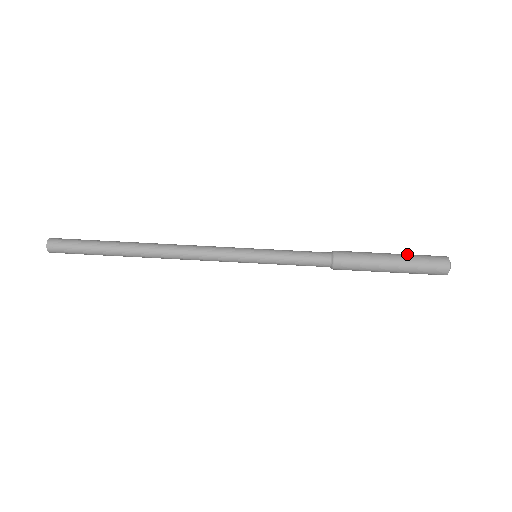
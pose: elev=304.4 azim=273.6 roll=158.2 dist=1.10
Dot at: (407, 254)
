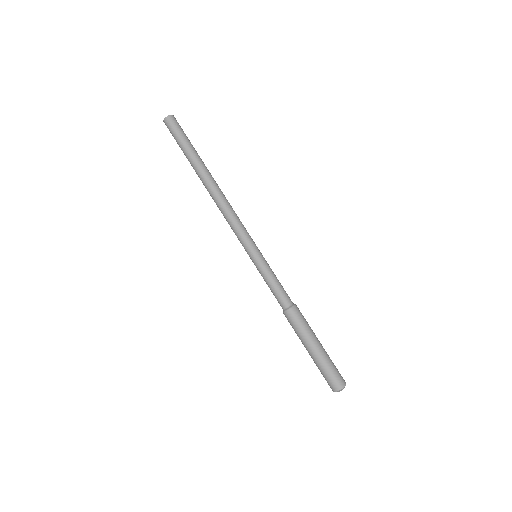
Dot at: (328, 357)
